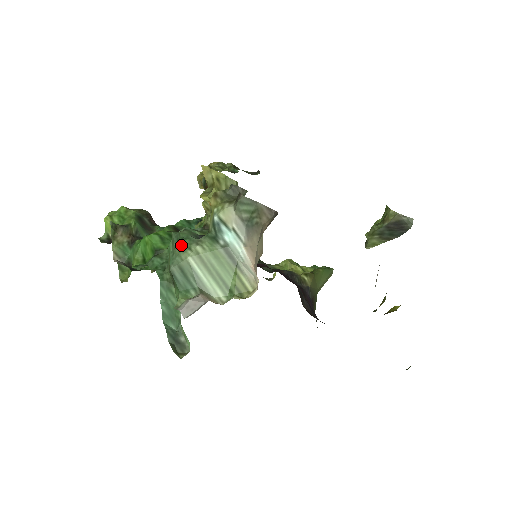
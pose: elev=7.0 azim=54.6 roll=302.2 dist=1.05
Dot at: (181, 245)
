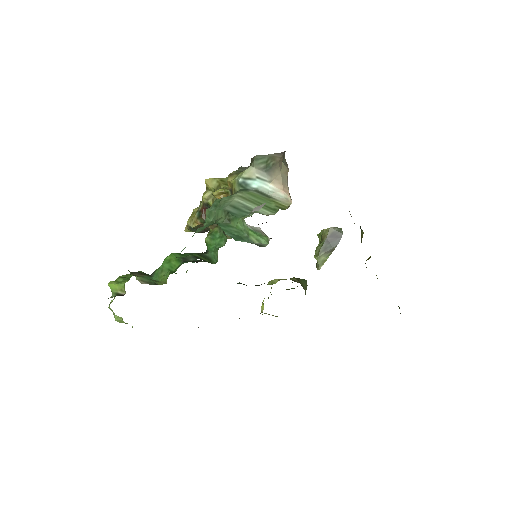
Dot at: (224, 199)
